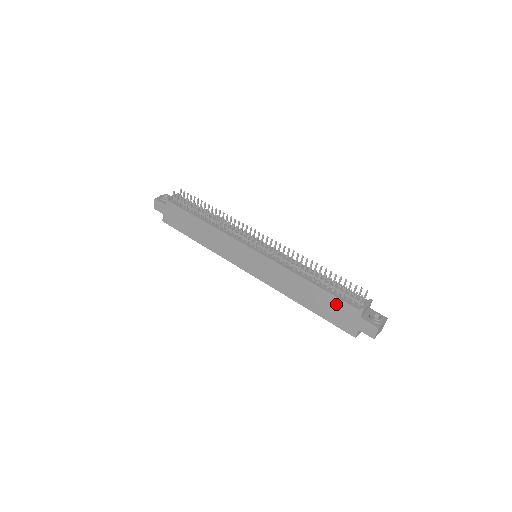
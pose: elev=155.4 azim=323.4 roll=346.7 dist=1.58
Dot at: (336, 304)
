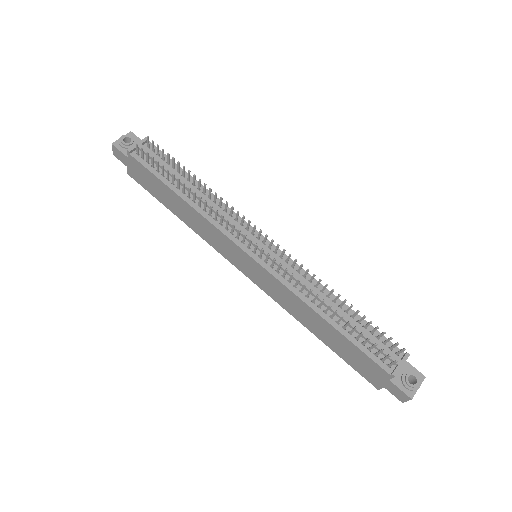
Dot at: (359, 355)
